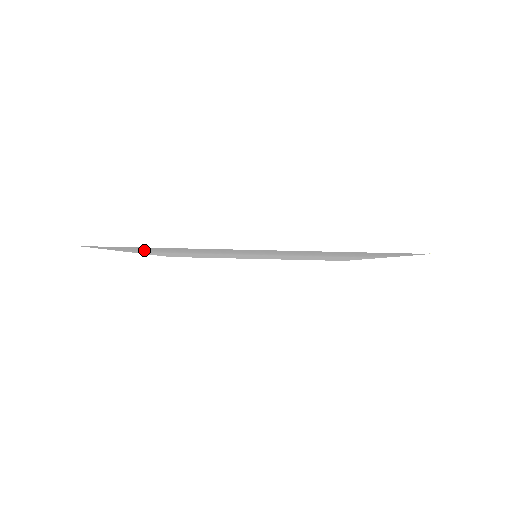
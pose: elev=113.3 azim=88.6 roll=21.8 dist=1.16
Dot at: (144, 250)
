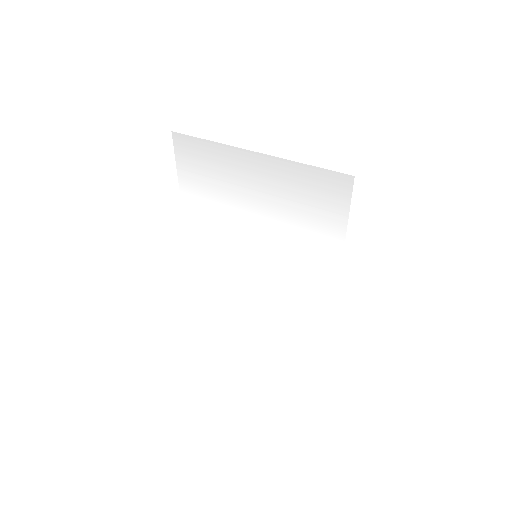
Dot at: (195, 180)
